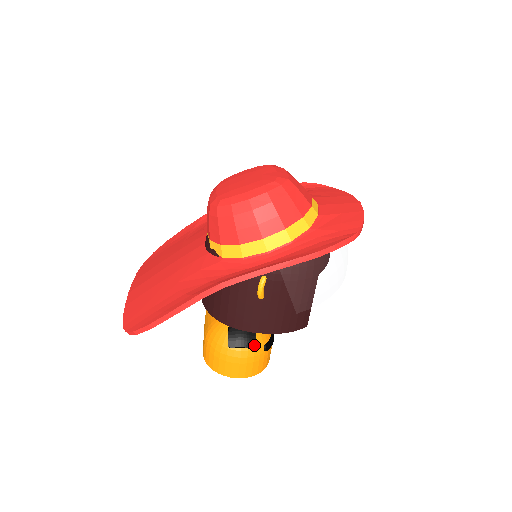
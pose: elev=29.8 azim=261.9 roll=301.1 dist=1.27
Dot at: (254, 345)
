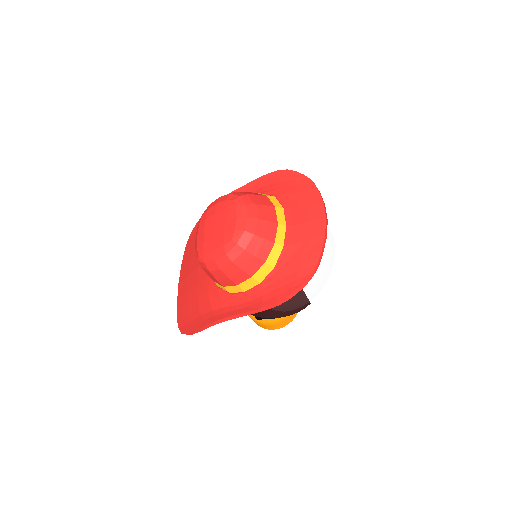
Dot at: occluded
